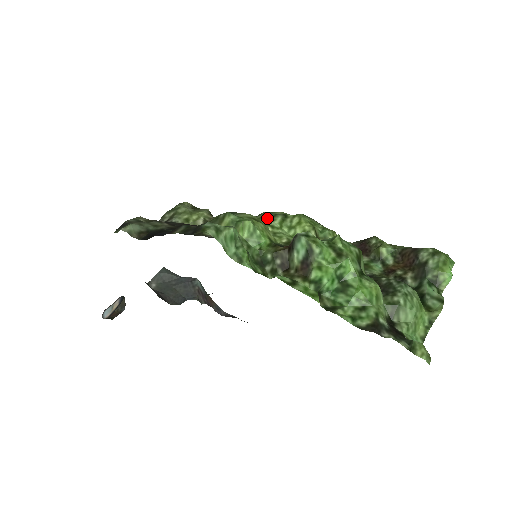
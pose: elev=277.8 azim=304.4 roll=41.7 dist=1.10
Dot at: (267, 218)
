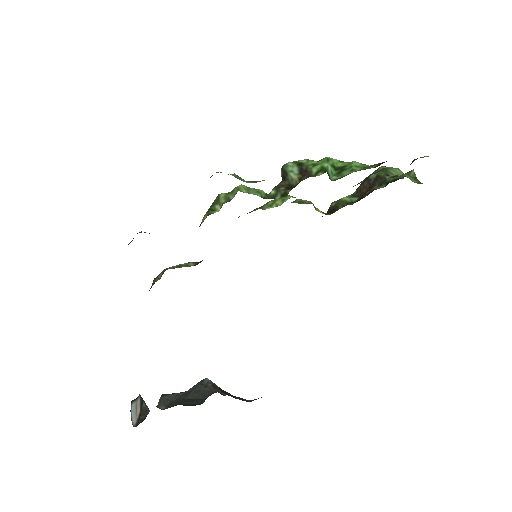
Dot at: occluded
